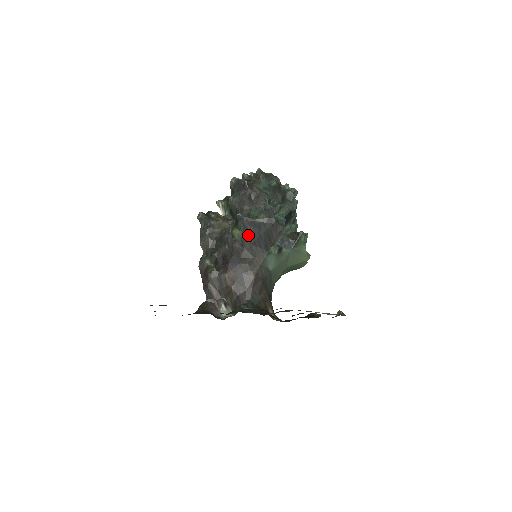
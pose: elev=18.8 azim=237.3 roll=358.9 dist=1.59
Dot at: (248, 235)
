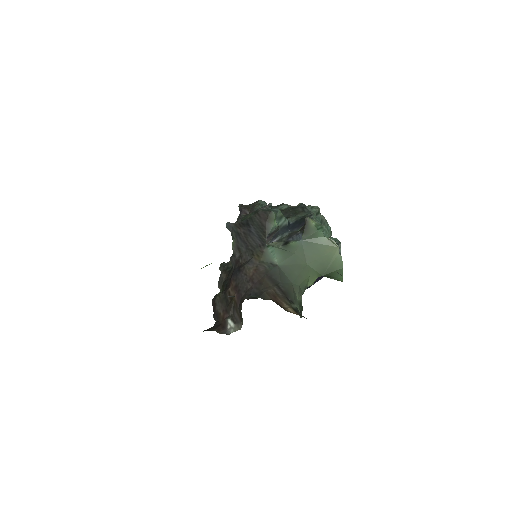
Dot at: (241, 238)
